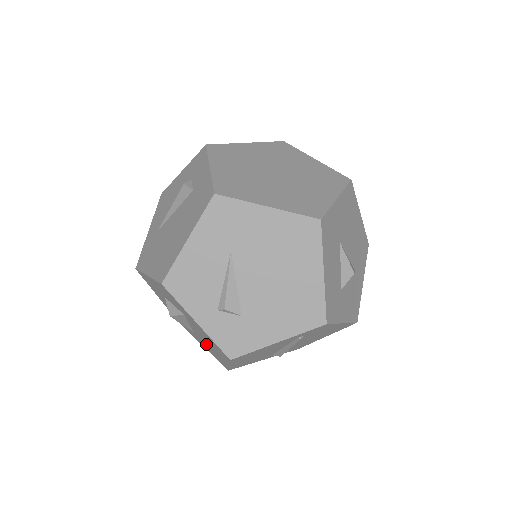
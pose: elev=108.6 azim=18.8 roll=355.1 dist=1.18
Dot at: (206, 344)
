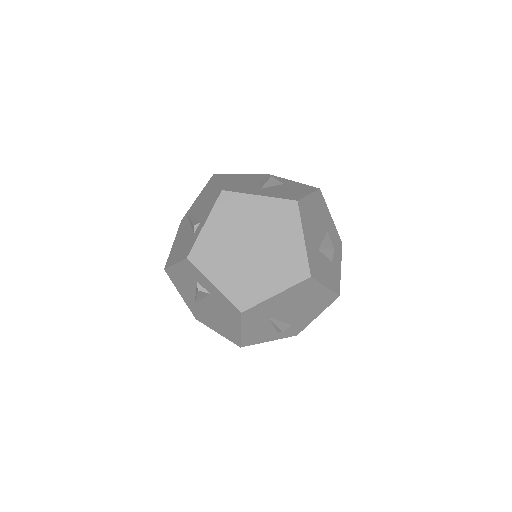
Dot at: occluded
